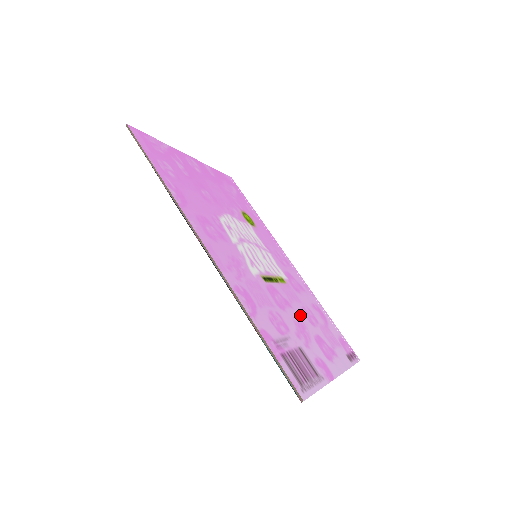
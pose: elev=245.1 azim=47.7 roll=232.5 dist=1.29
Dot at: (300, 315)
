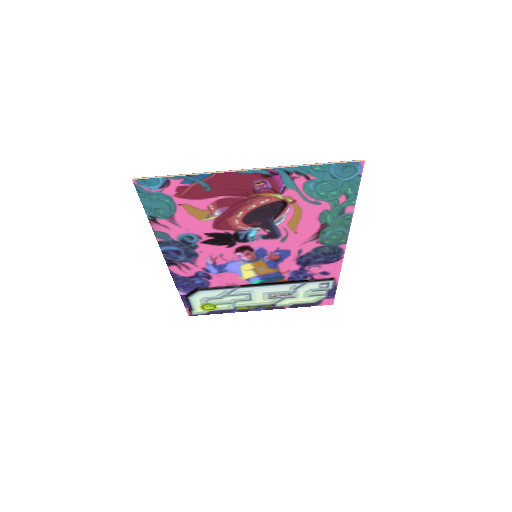
Dot at: (261, 215)
